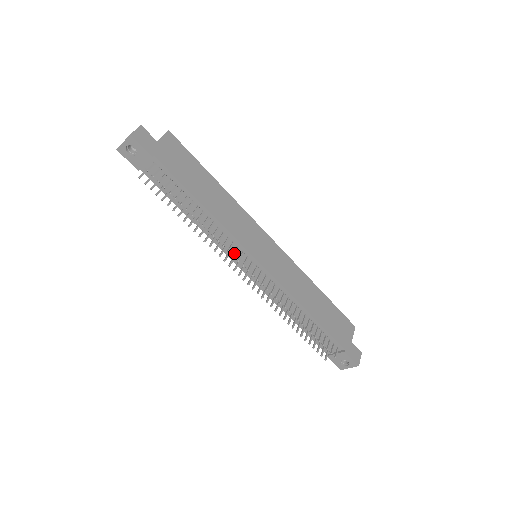
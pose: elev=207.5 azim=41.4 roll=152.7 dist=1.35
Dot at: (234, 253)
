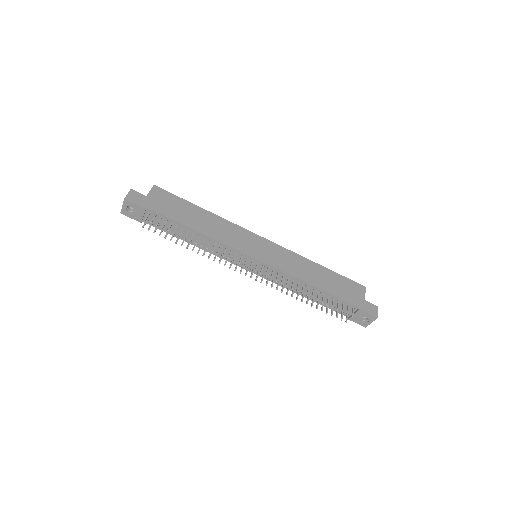
Dot at: (234, 259)
